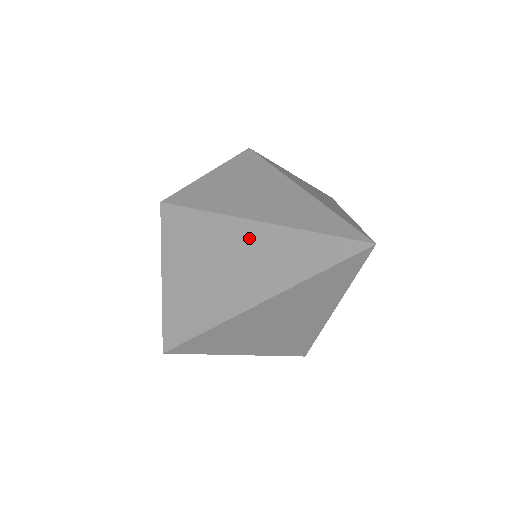
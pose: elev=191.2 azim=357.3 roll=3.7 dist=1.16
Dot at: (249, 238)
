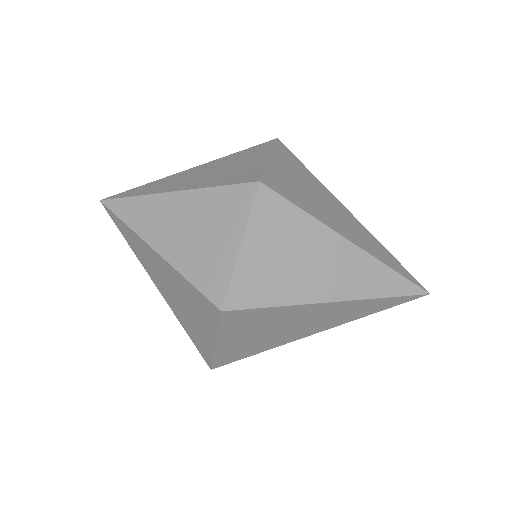
Dot at: (328, 310)
